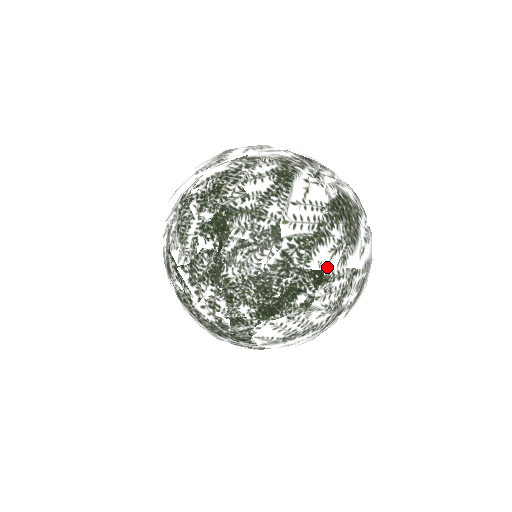
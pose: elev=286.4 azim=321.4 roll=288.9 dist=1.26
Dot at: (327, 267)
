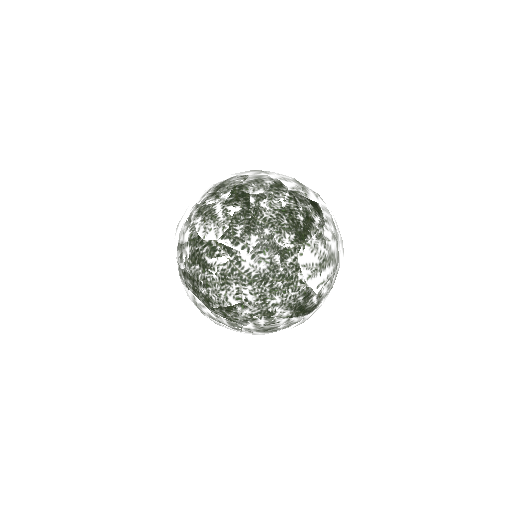
Dot at: (318, 202)
